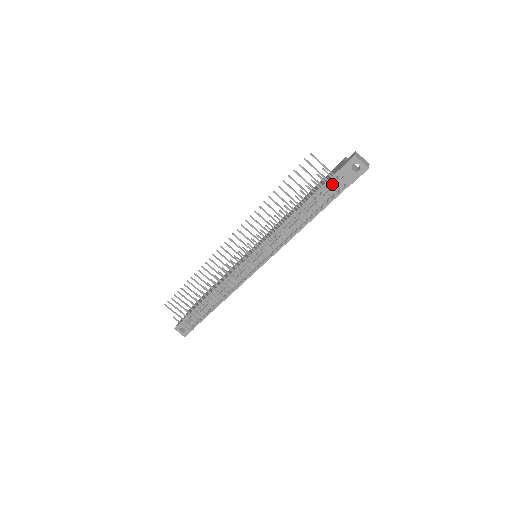
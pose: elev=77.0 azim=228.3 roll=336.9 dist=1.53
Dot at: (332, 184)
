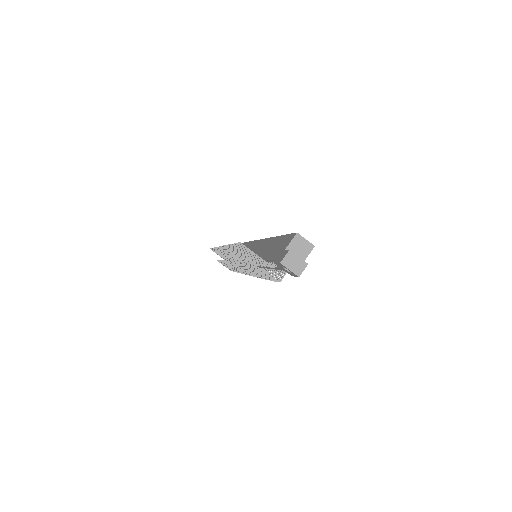
Dot at: occluded
